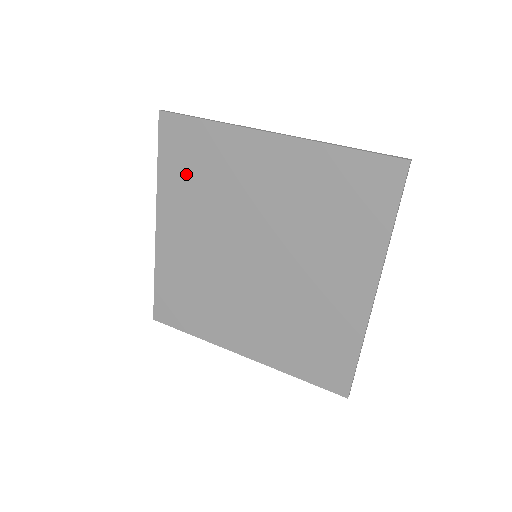
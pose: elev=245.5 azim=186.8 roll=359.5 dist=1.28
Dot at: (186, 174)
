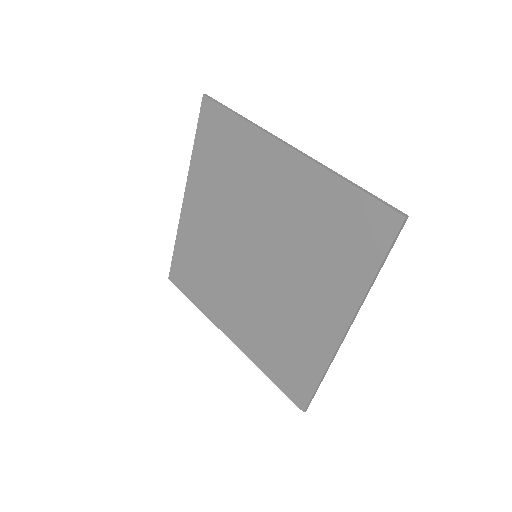
Dot at: (214, 161)
